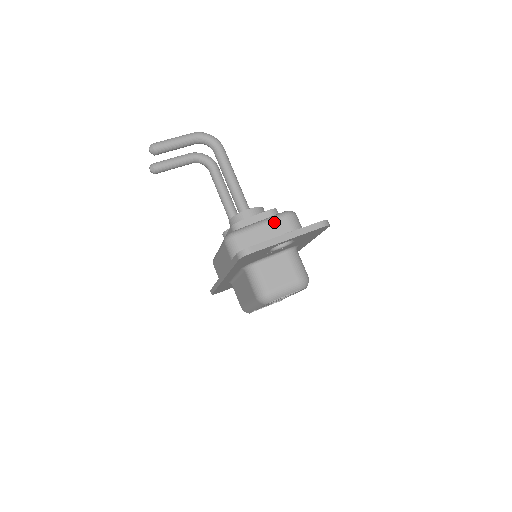
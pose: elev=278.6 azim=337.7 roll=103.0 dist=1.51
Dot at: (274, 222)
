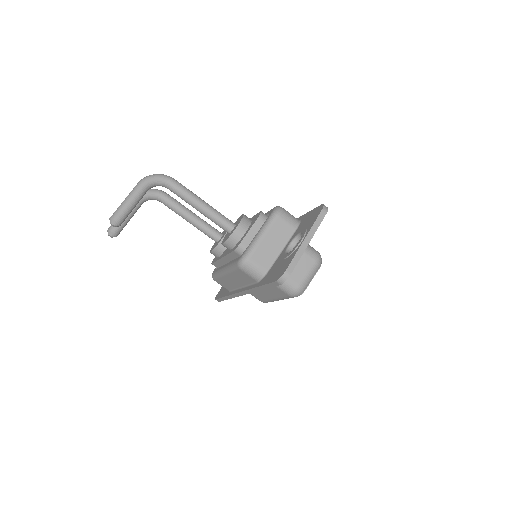
Dot at: (272, 227)
